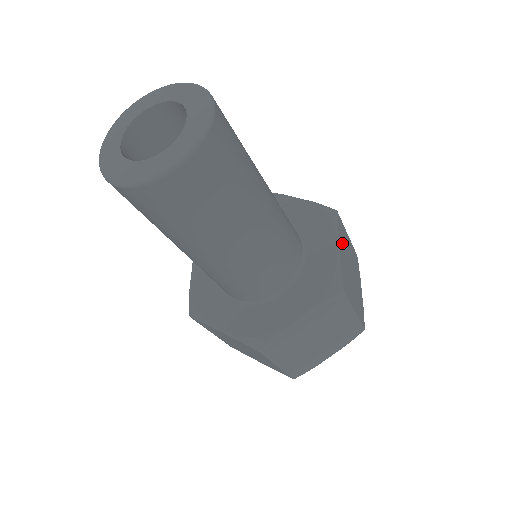
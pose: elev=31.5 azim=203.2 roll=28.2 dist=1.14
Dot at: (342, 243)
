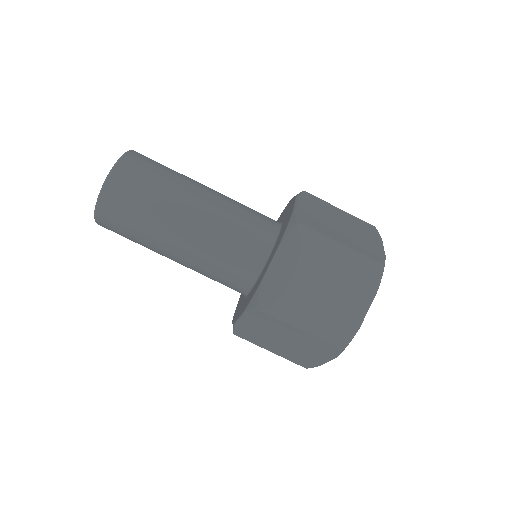
Dot at: (312, 205)
